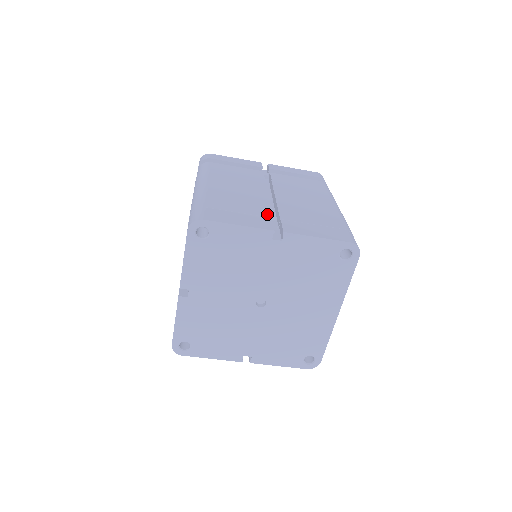
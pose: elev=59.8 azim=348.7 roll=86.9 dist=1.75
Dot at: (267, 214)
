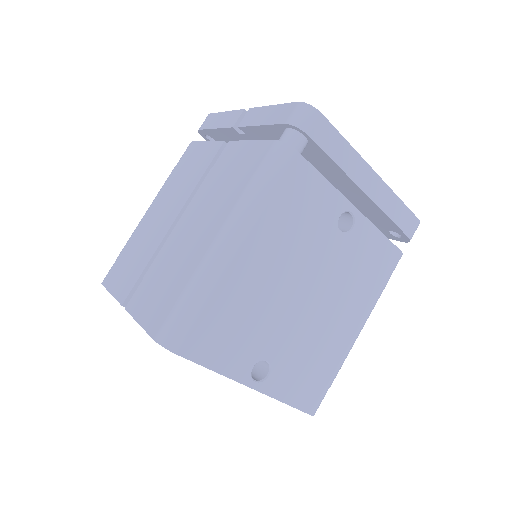
Dot at: (141, 269)
